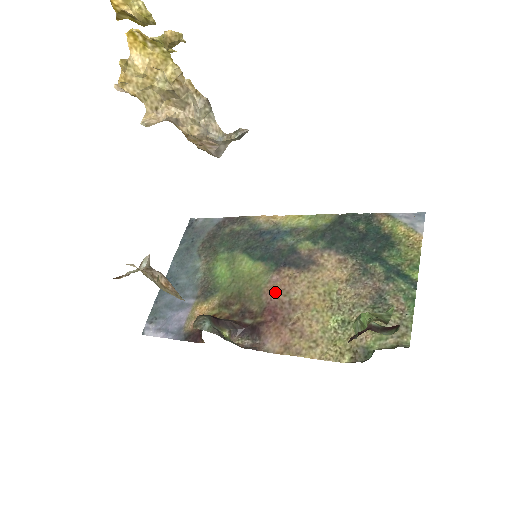
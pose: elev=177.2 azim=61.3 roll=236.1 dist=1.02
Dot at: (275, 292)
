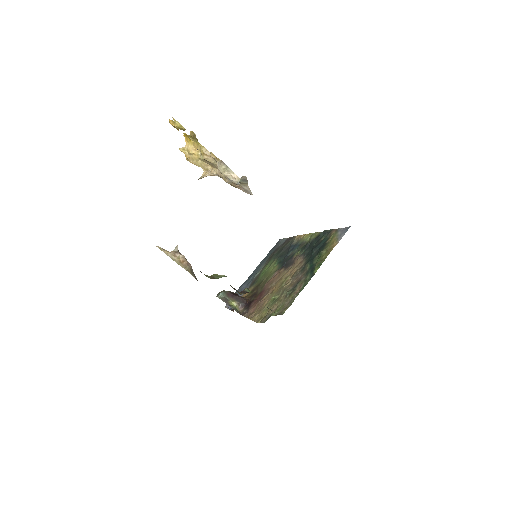
Dot at: (269, 282)
